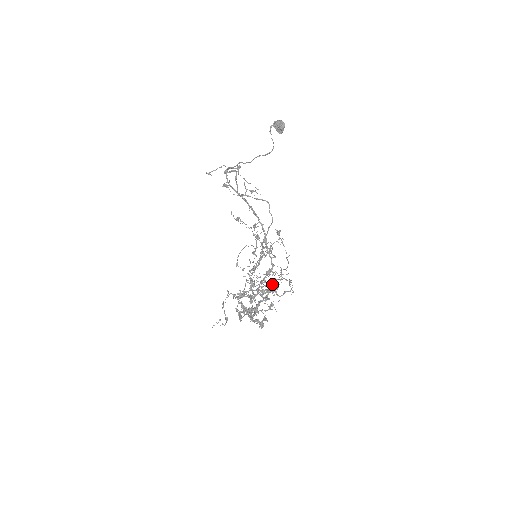
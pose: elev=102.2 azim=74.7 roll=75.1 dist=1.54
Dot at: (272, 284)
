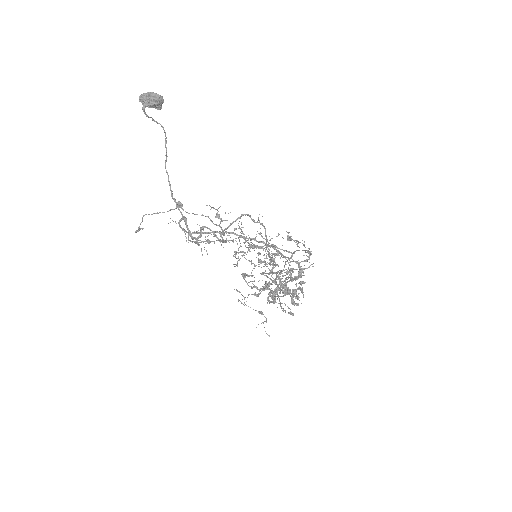
Dot at: occluded
